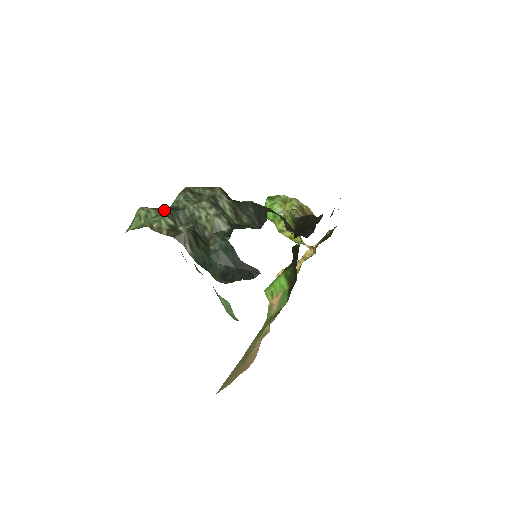
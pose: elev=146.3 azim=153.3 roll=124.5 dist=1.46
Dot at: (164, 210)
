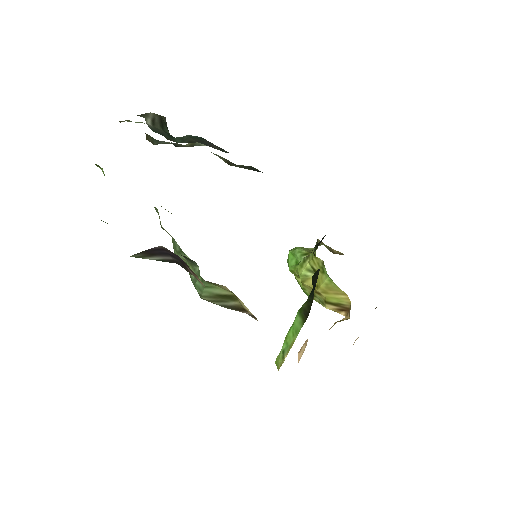
Dot at: occluded
